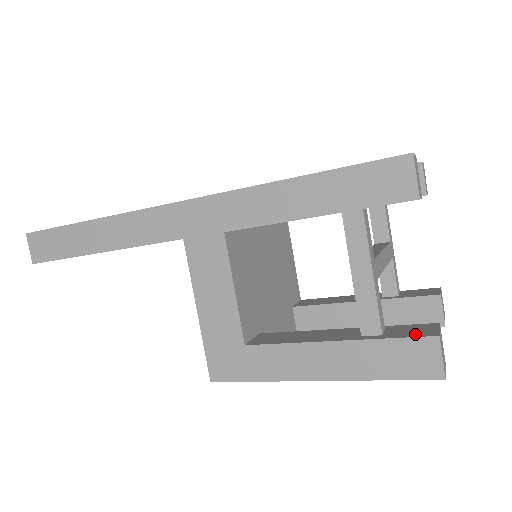
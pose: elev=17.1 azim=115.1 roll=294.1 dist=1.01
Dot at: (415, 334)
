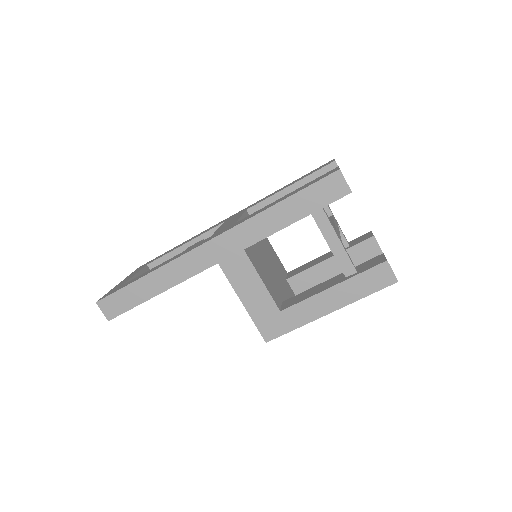
Dot at: (374, 264)
